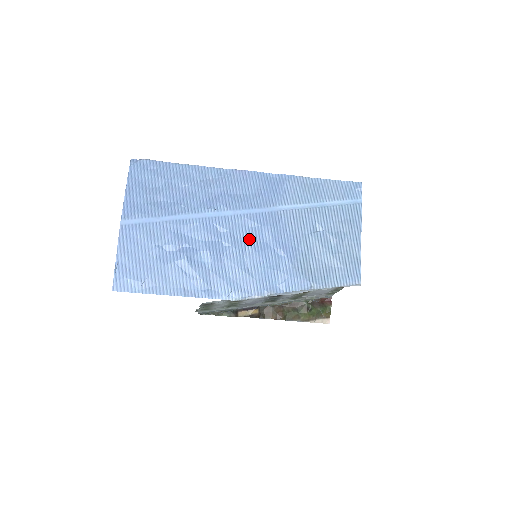
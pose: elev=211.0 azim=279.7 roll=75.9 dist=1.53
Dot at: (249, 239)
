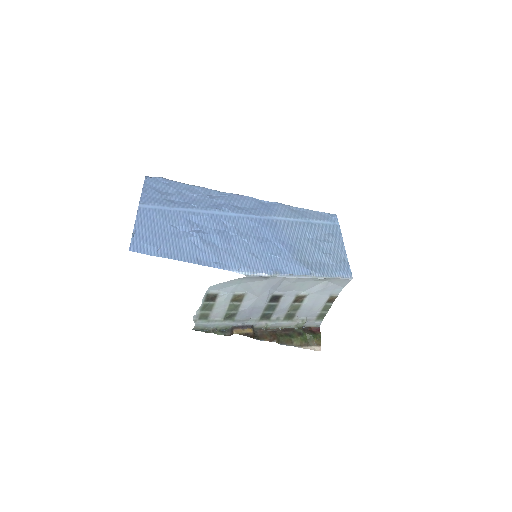
Dot at: (252, 233)
